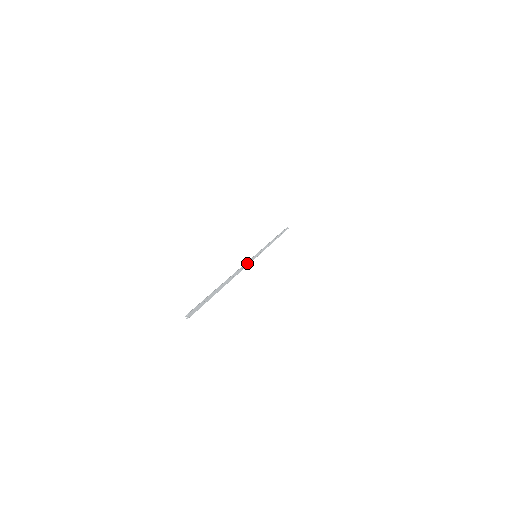
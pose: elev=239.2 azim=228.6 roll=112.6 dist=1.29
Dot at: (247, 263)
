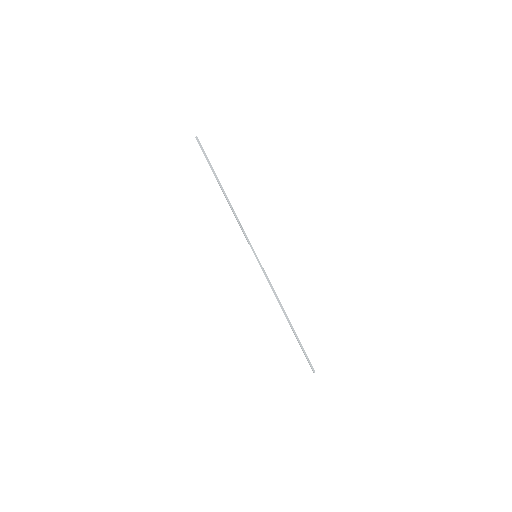
Dot at: (267, 278)
